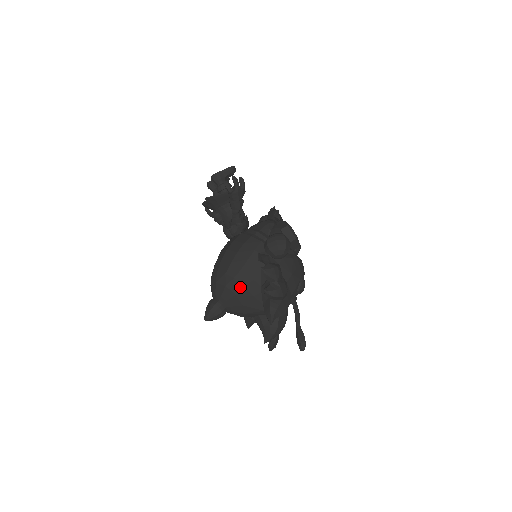
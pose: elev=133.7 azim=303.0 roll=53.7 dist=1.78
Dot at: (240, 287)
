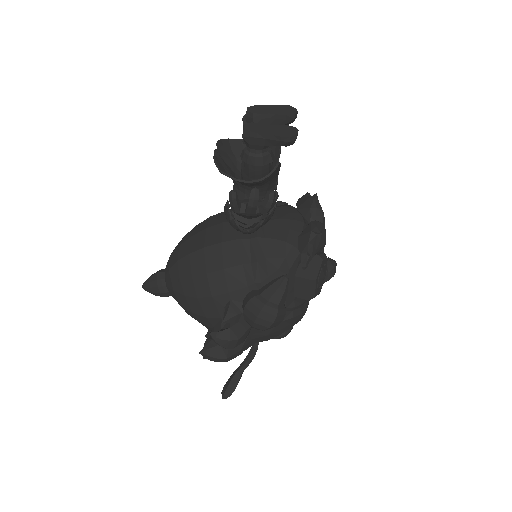
Dot at: (188, 307)
